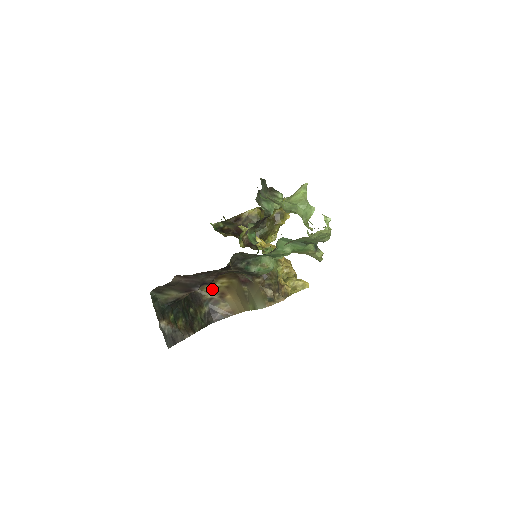
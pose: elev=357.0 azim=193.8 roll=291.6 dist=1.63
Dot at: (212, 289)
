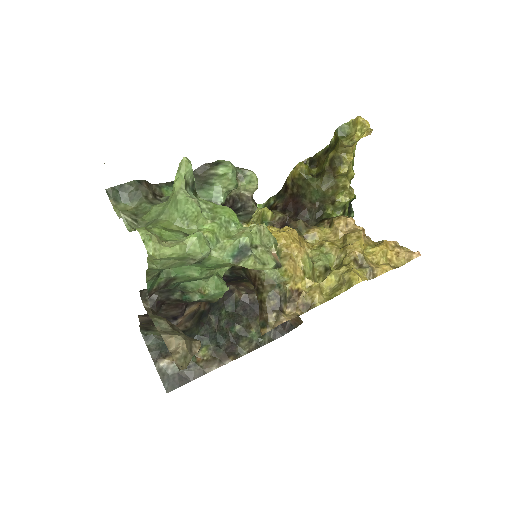
Dot at: occluded
